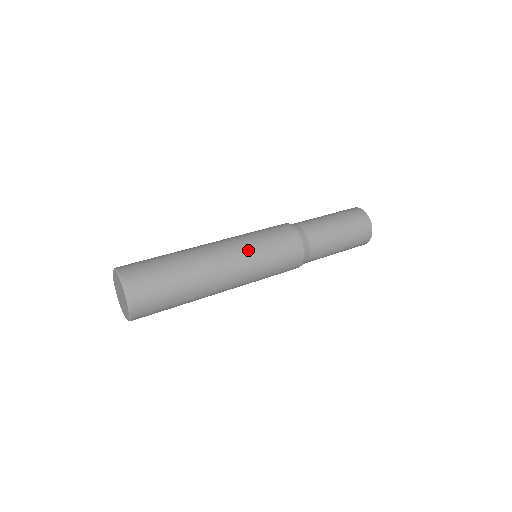
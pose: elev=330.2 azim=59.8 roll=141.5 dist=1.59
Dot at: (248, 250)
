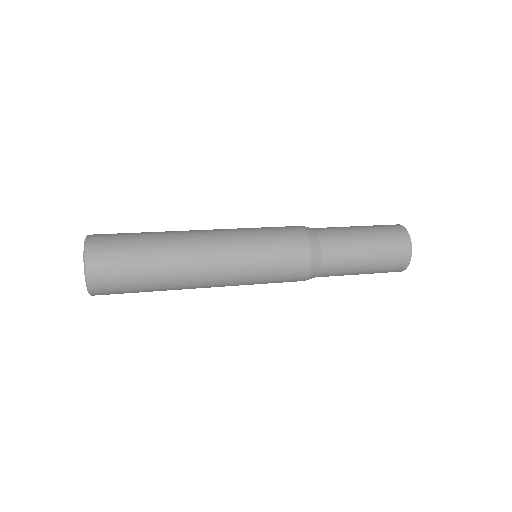
Dot at: (236, 229)
